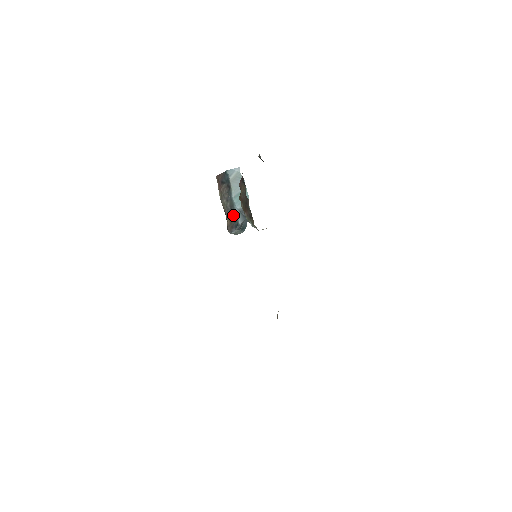
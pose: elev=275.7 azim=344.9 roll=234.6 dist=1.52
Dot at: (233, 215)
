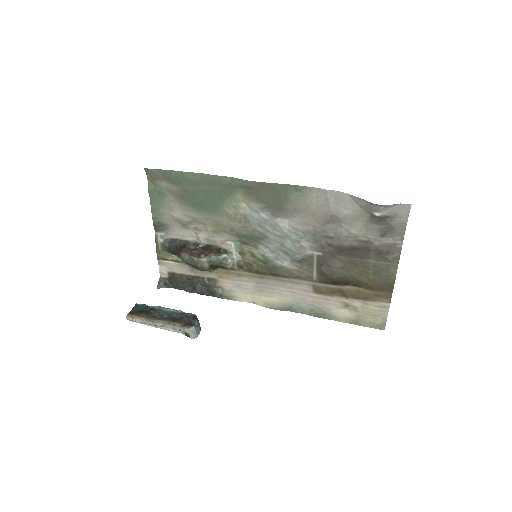
Dot at: (180, 317)
